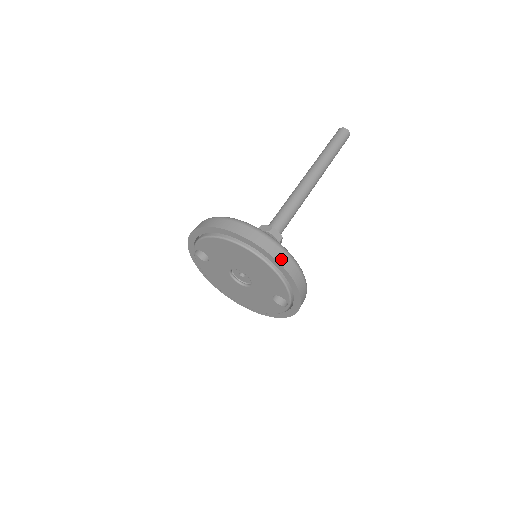
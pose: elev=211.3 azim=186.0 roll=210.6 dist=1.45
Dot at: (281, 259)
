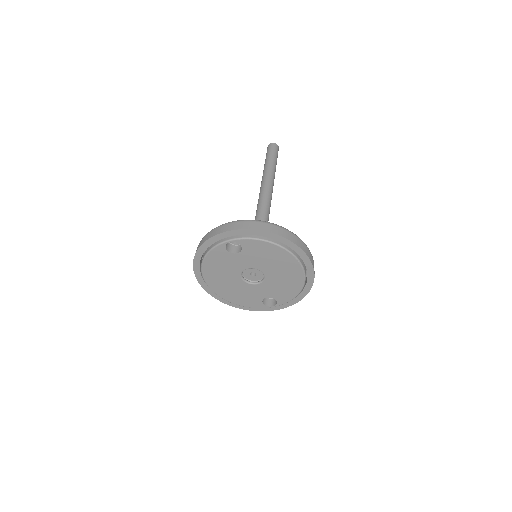
Dot at: (313, 280)
